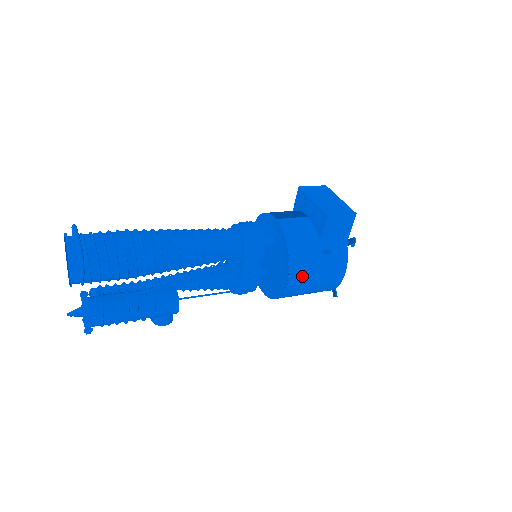
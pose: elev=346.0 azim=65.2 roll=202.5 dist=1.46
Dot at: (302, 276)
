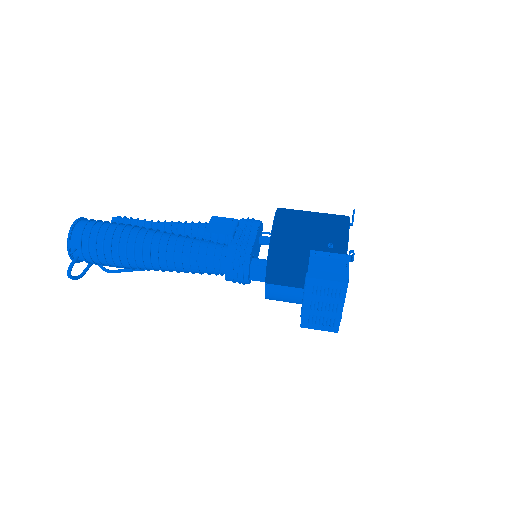
Dot at: occluded
